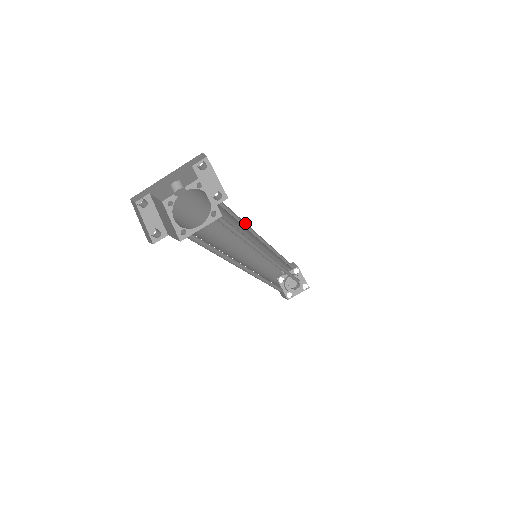
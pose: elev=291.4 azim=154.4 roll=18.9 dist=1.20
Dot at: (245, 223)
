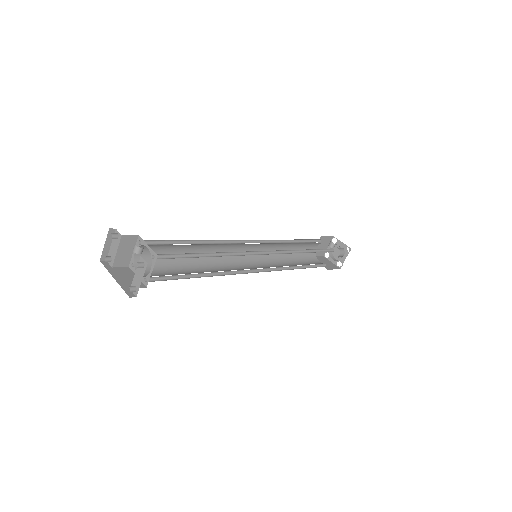
Dot at: (236, 253)
